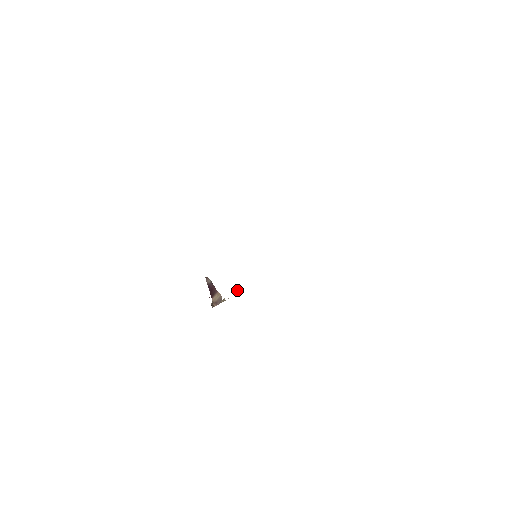
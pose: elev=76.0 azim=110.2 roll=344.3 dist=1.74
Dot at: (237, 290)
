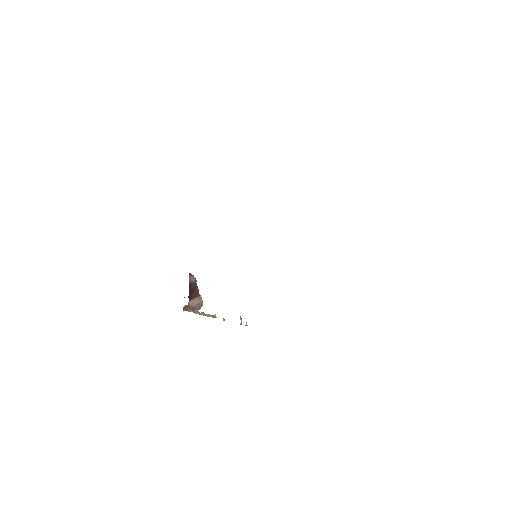
Dot at: occluded
